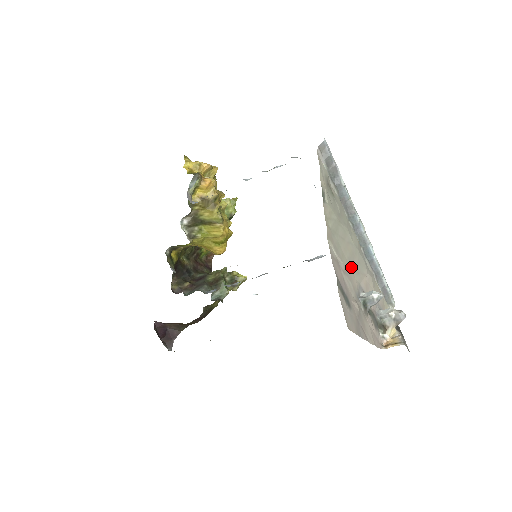
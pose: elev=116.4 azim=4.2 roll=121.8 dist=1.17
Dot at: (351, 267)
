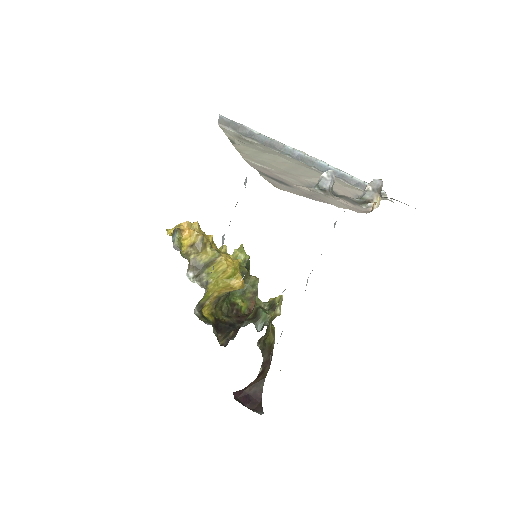
Dot at: (292, 173)
